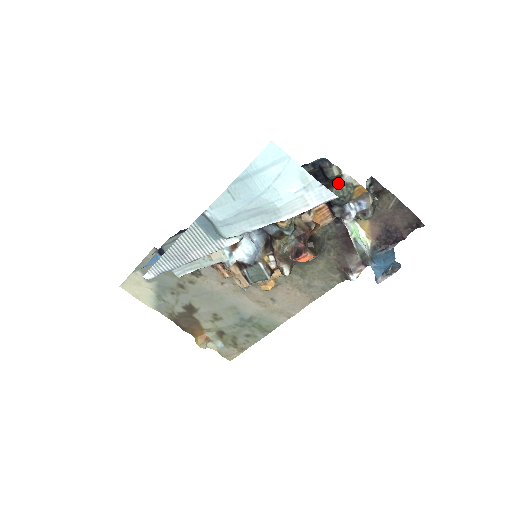
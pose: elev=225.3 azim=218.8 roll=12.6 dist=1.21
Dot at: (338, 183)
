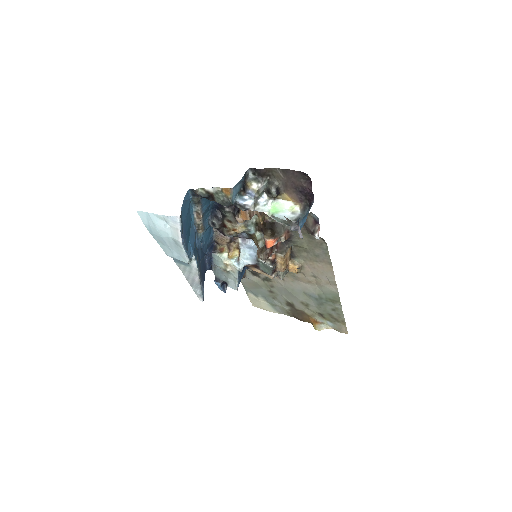
Dot at: (213, 195)
